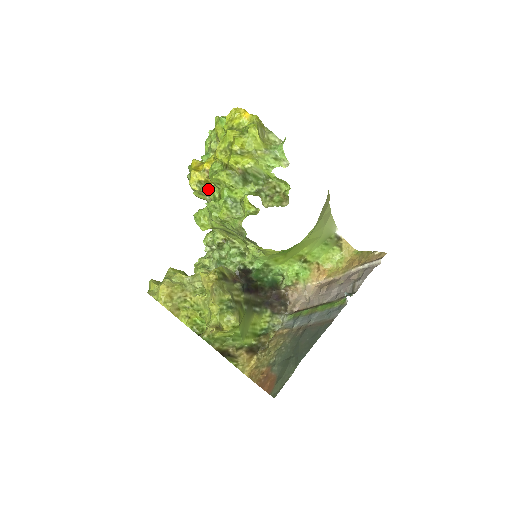
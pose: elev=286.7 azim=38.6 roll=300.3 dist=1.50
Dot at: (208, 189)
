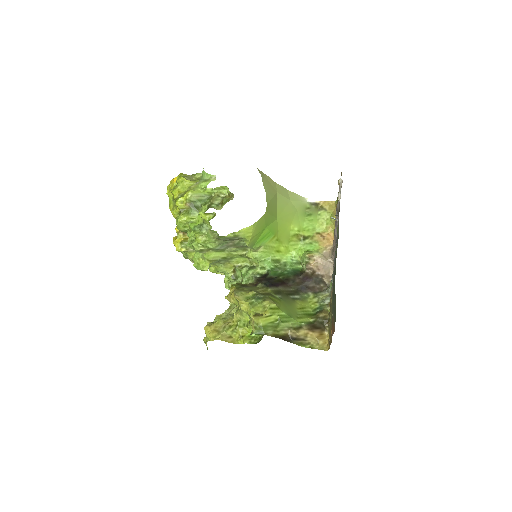
Dot at: occluded
